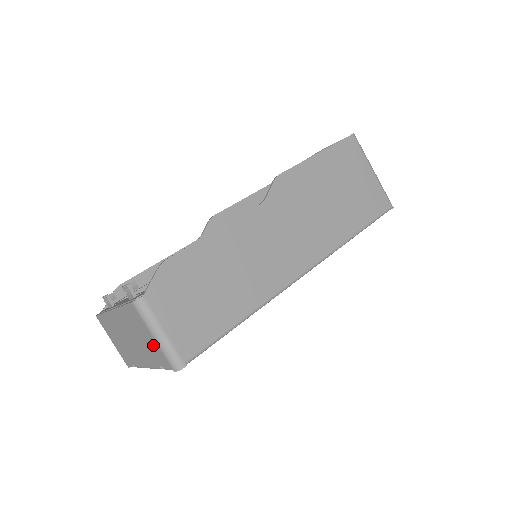
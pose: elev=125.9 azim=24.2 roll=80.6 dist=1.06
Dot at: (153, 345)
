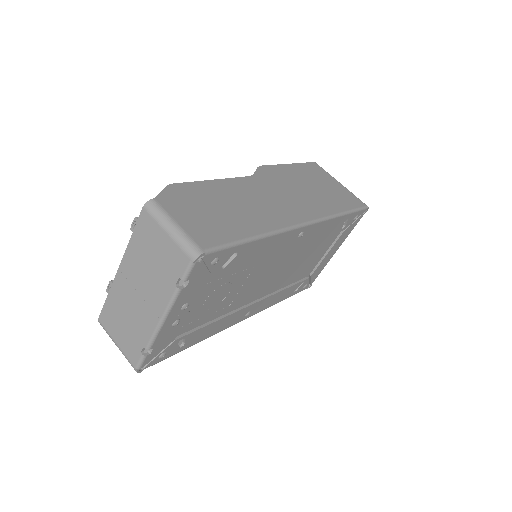
Dot at: (167, 250)
